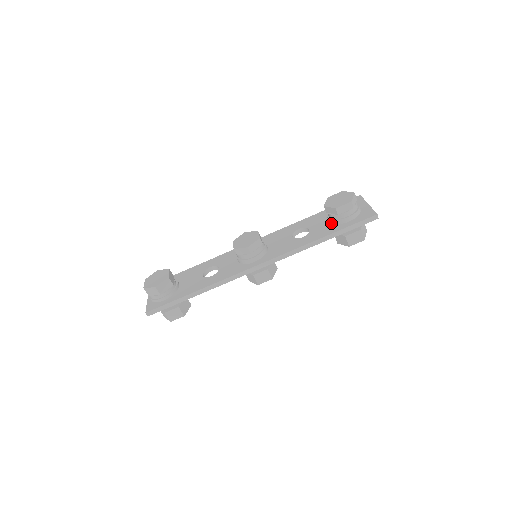
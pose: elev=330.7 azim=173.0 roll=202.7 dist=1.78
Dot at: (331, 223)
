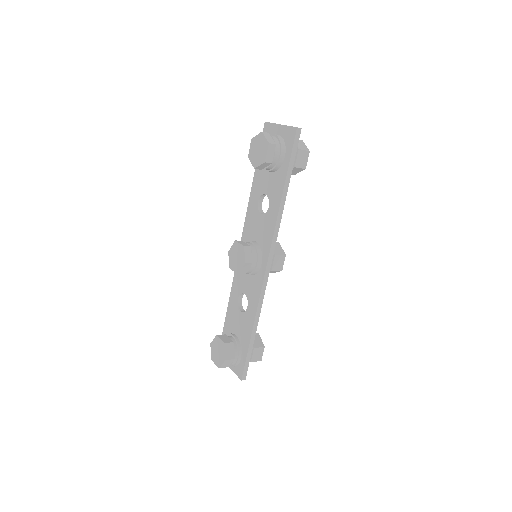
Dot at: (274, 172)
